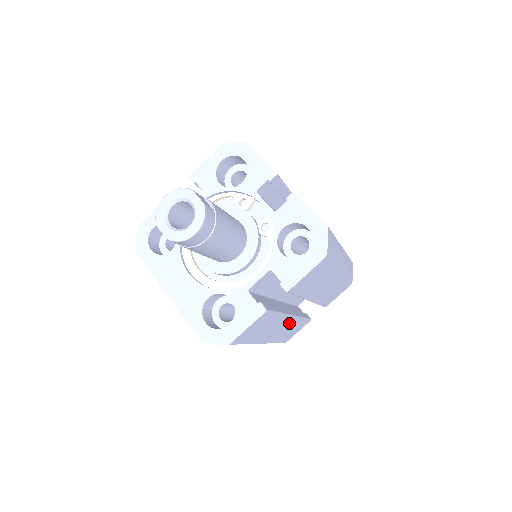
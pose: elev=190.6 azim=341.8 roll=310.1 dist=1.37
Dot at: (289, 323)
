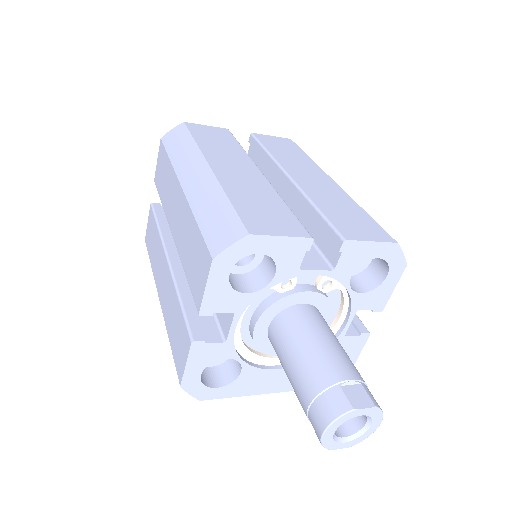
Dot at: occluded
